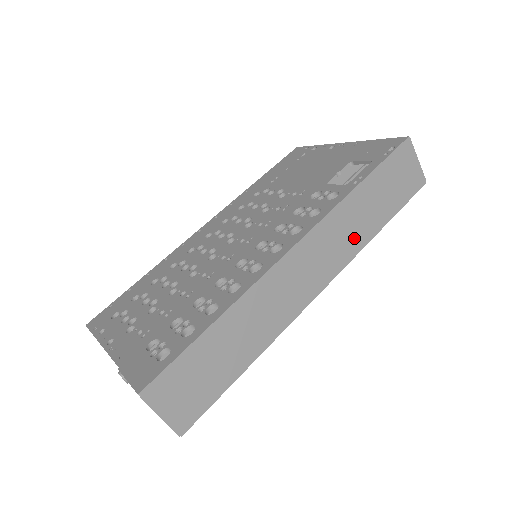
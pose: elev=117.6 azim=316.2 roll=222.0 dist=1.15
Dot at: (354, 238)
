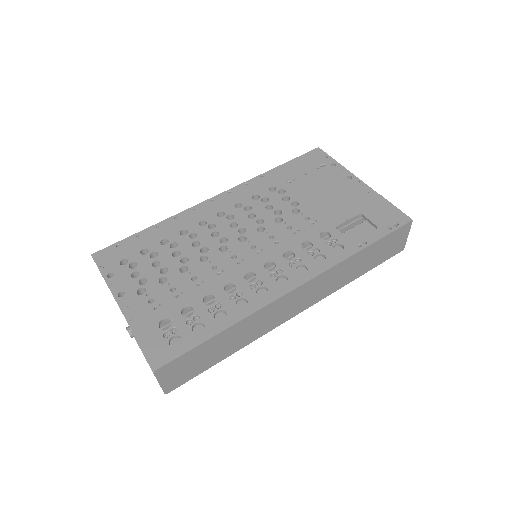
Dot at: (337, 283)
